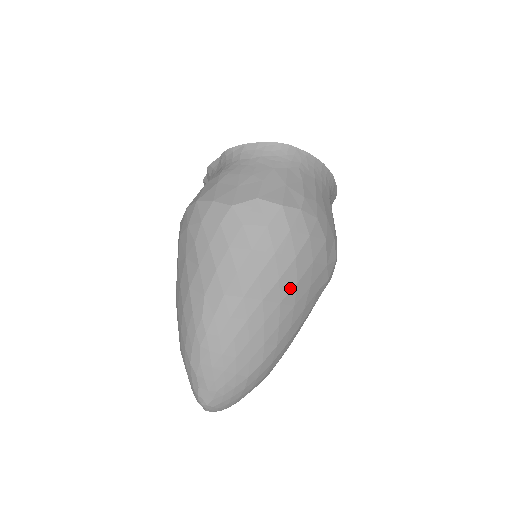
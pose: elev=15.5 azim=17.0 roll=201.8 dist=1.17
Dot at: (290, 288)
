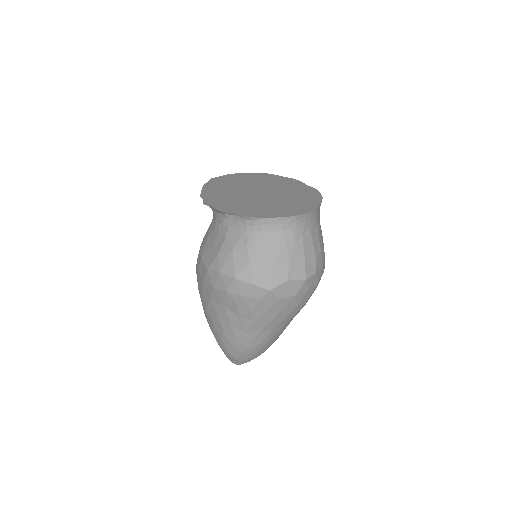
Dot at: occluded
